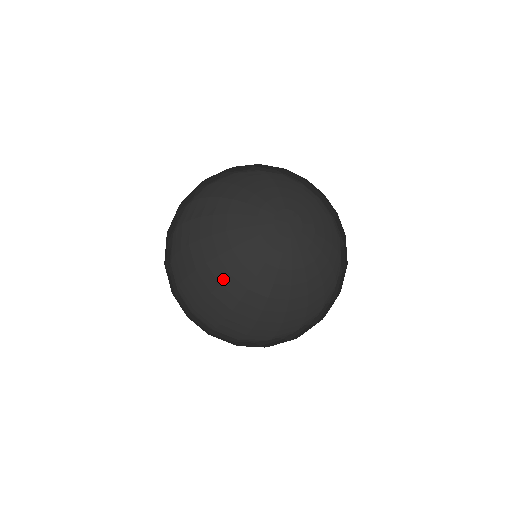
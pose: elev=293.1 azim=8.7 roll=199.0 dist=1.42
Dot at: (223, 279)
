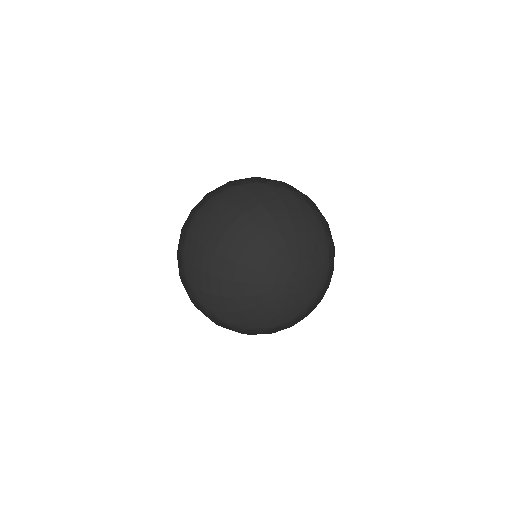
Dot at: (258, 327)
